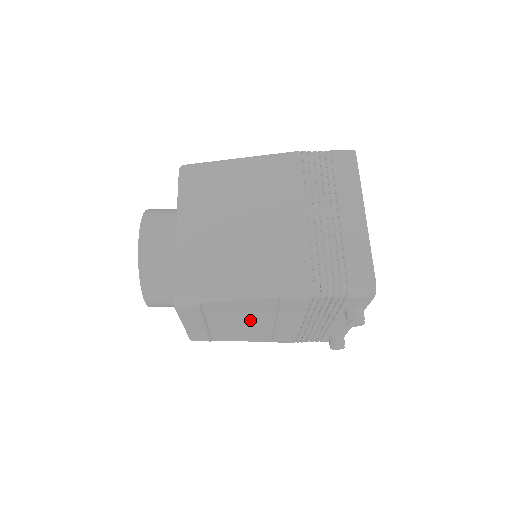
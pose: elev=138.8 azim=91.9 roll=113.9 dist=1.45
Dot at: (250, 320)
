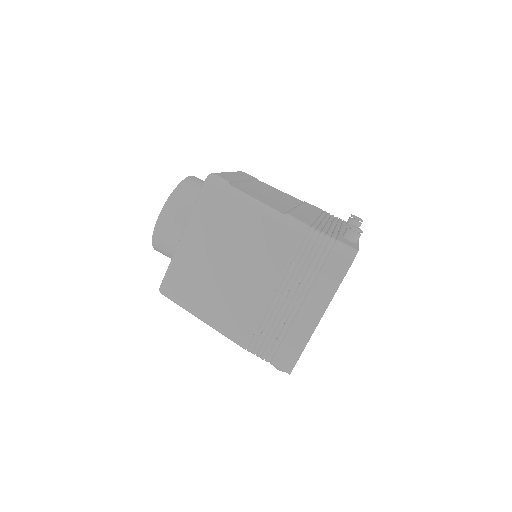
Dot at: occluded
